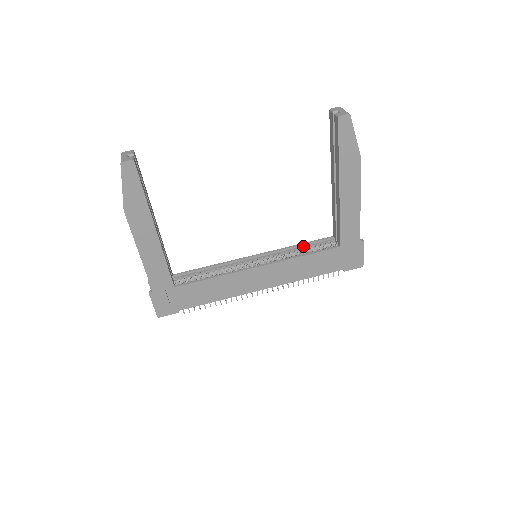
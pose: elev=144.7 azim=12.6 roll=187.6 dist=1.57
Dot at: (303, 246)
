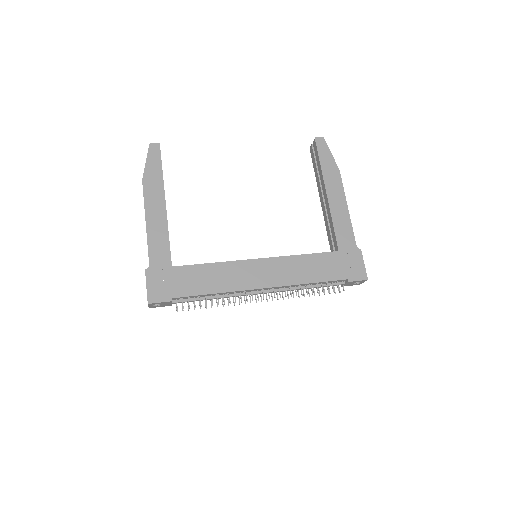
Dot at: occluded
